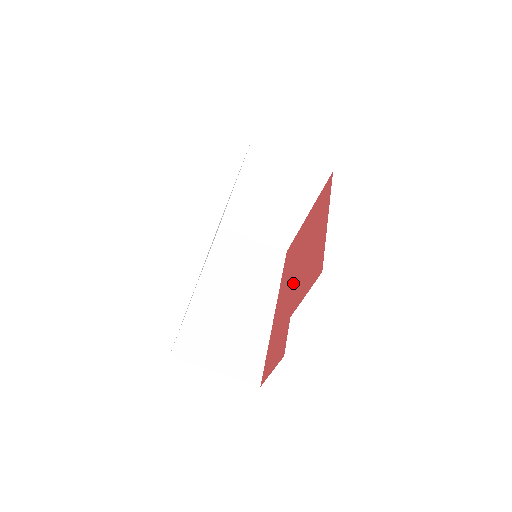
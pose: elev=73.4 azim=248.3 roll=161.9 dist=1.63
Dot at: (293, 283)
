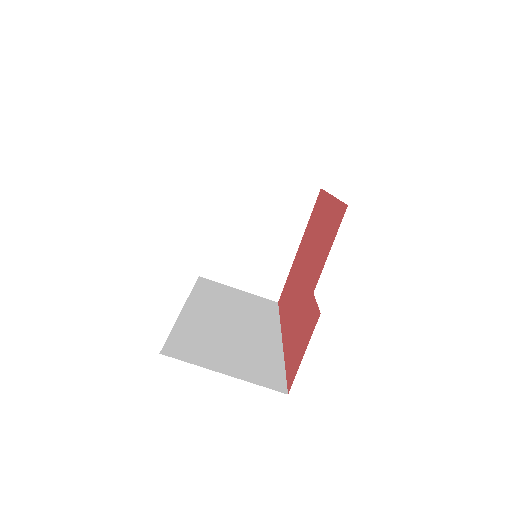
Dot at: (303, 283)
